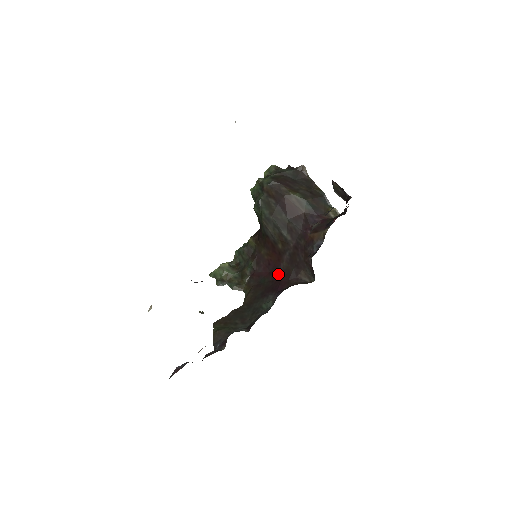
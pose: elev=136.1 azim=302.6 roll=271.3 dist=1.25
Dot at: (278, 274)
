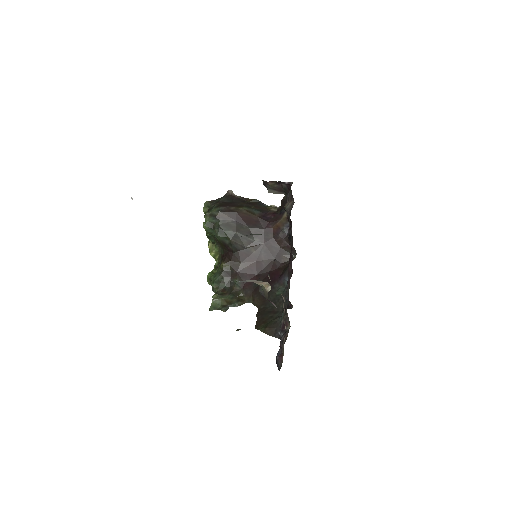
Dot at: (265, 271)
